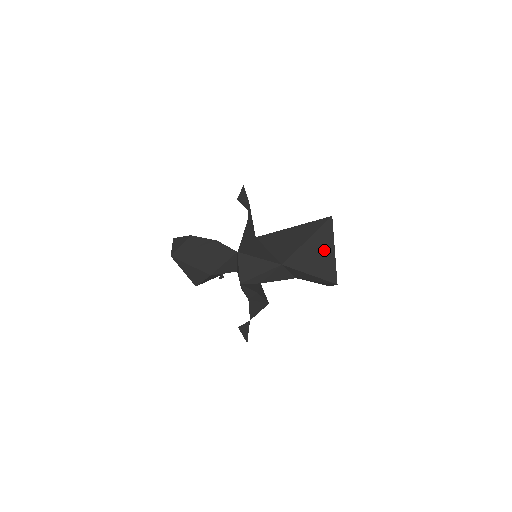
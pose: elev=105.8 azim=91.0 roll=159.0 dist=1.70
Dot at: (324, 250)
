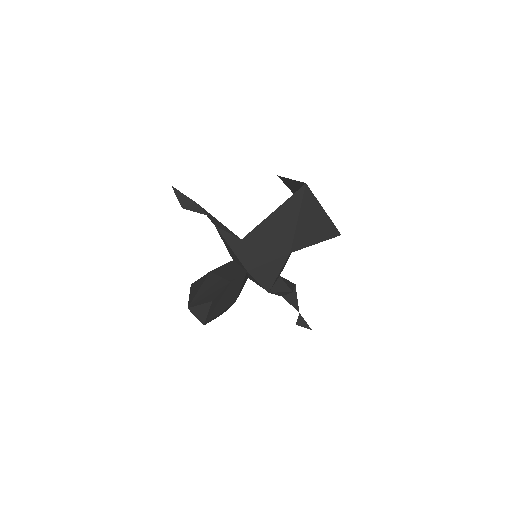
Dot at: (316, 217)
